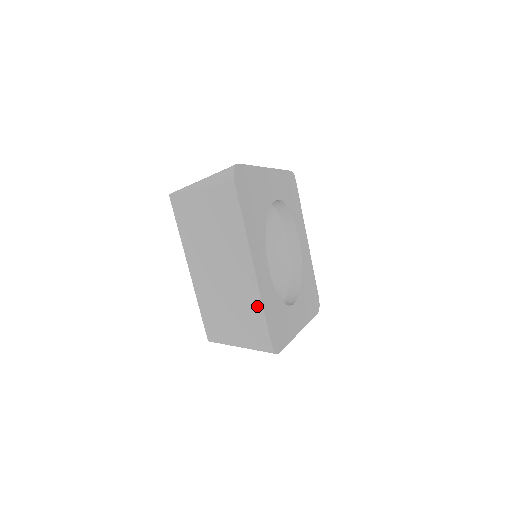
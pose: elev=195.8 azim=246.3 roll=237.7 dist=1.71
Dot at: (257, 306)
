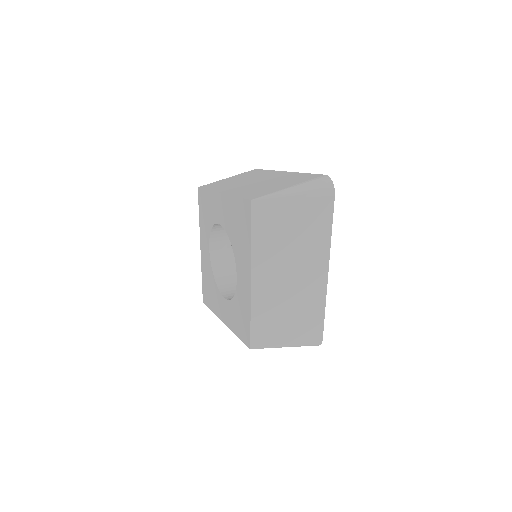
Dot at: (320, 306)
